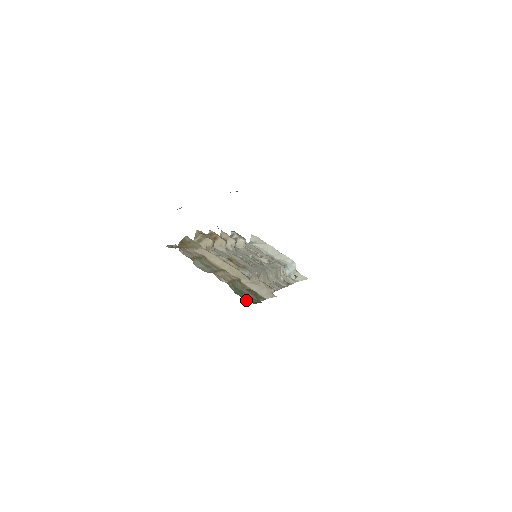
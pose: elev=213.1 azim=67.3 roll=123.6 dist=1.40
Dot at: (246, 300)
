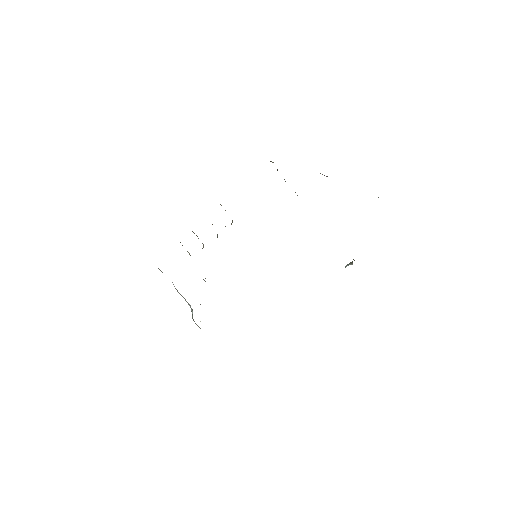
Dot at: occluded
